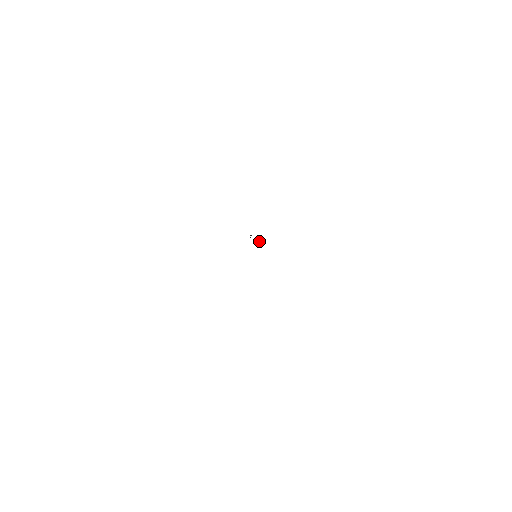
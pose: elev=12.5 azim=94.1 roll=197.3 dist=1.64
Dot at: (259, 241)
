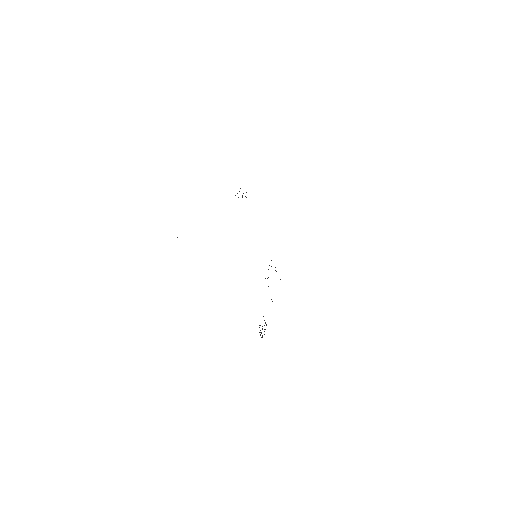
Dot at: occluded
